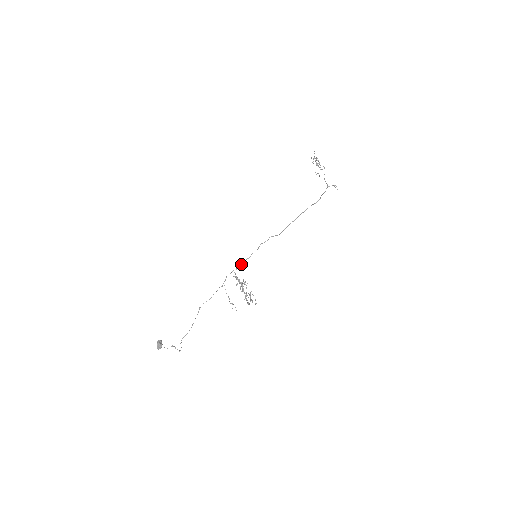
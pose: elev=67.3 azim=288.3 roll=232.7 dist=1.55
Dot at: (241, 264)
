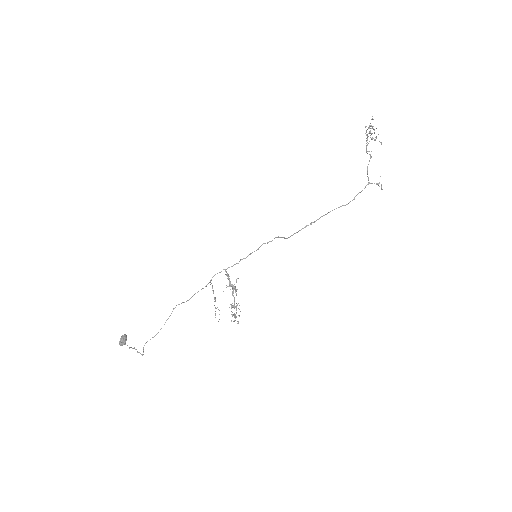
Dot at: (234, 264)
